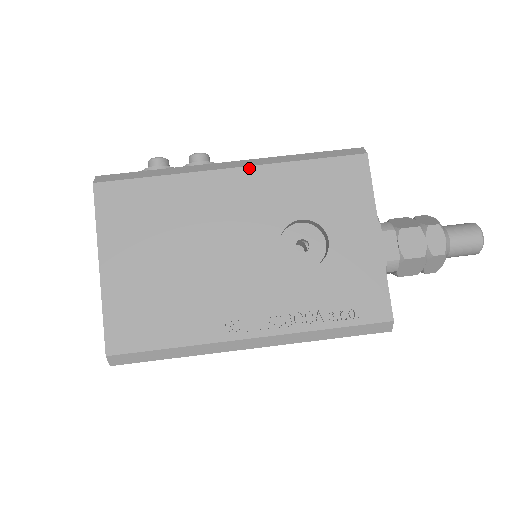
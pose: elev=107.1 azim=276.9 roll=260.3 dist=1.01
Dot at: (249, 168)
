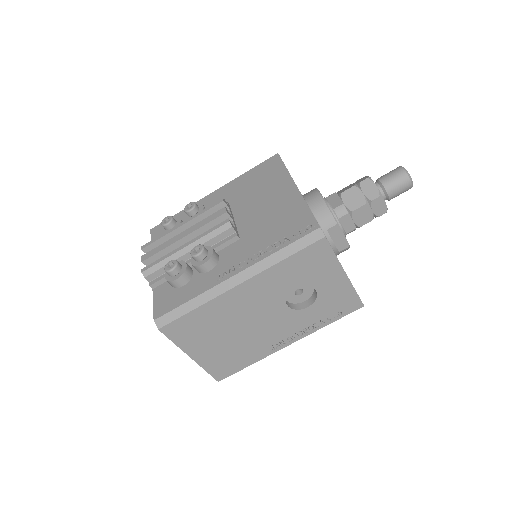
Dot at: (250, 280)
